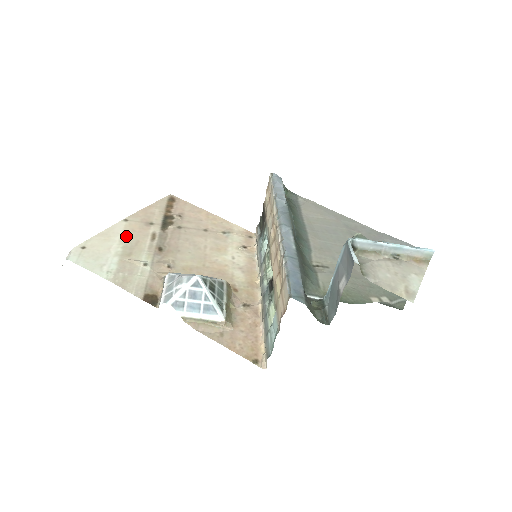
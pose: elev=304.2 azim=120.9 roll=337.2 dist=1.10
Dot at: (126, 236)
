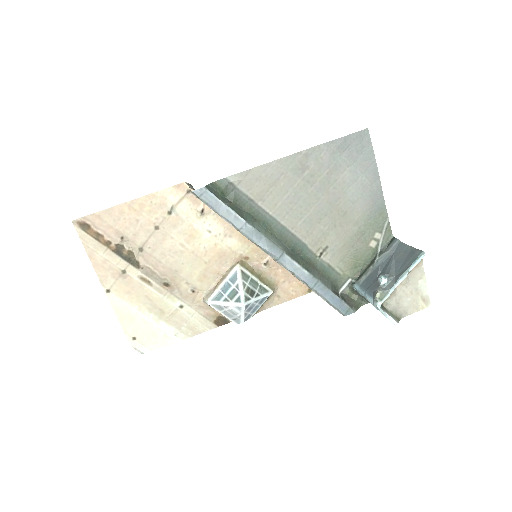
Dot at: (134, 303)
